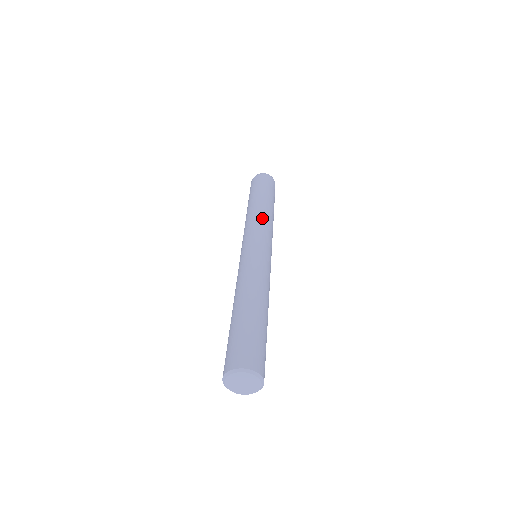
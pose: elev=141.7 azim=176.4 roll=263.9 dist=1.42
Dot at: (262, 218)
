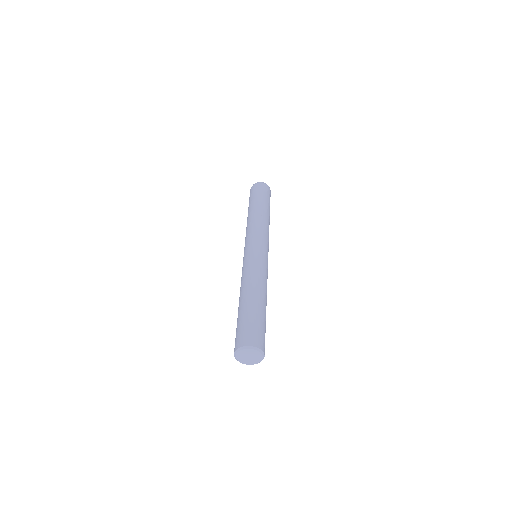
Dot at: (250, 226)
